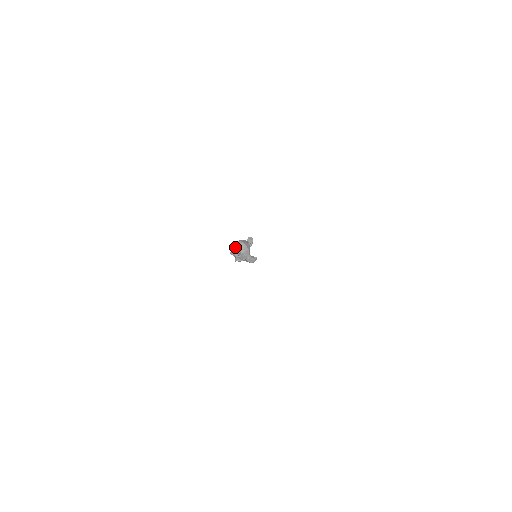
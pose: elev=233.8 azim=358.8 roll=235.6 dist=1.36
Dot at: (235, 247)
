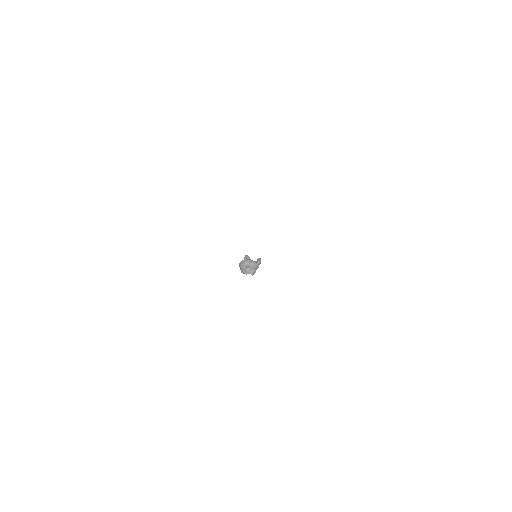
Dot at: (241, 268)
